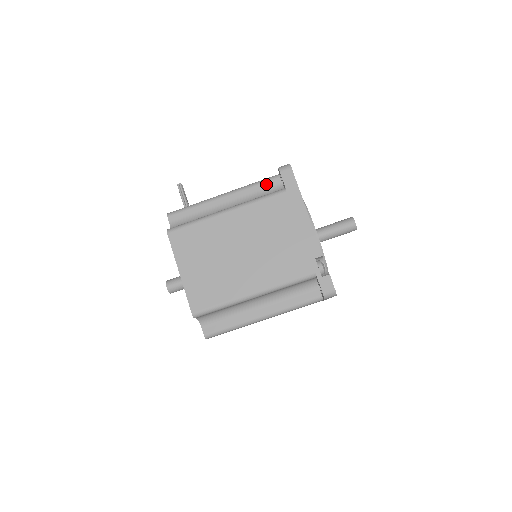
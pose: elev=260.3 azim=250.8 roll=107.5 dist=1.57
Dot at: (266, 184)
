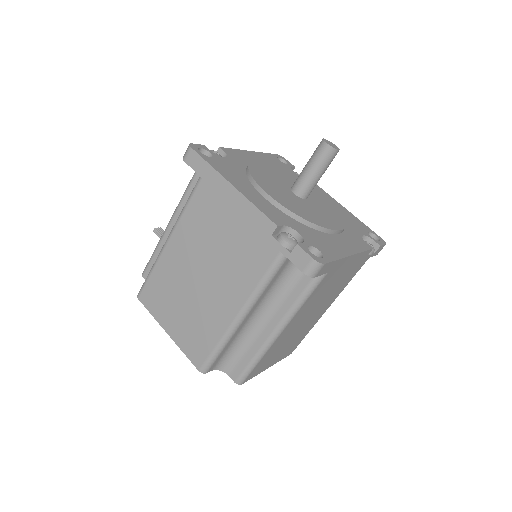
Dot at: (195, 180)
